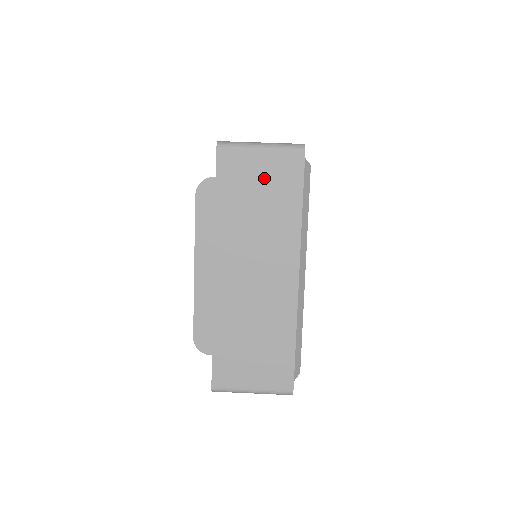
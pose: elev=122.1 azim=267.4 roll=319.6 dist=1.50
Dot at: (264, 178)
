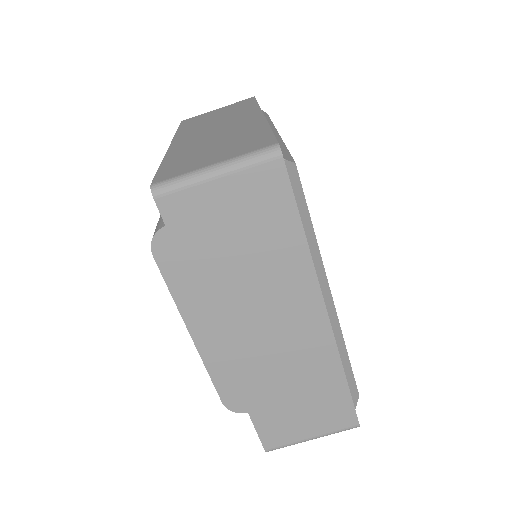
Dot at: (237, 214)
